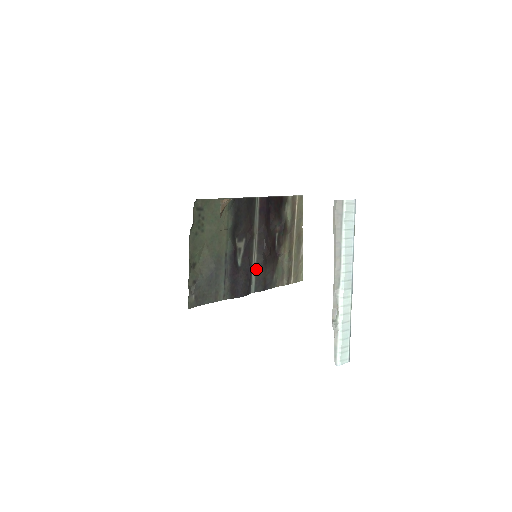
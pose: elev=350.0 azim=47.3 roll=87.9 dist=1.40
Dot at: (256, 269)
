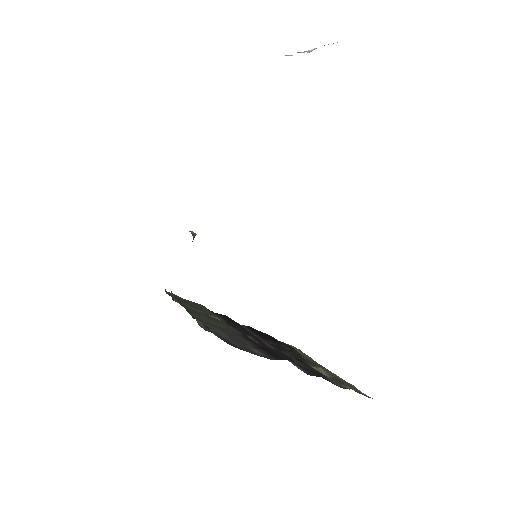
Dot at: (290, 361)
